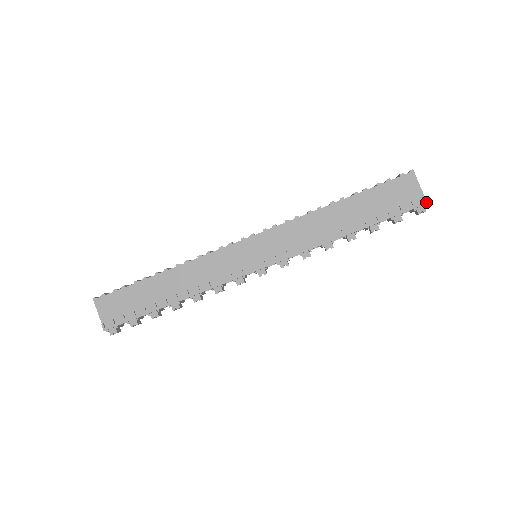
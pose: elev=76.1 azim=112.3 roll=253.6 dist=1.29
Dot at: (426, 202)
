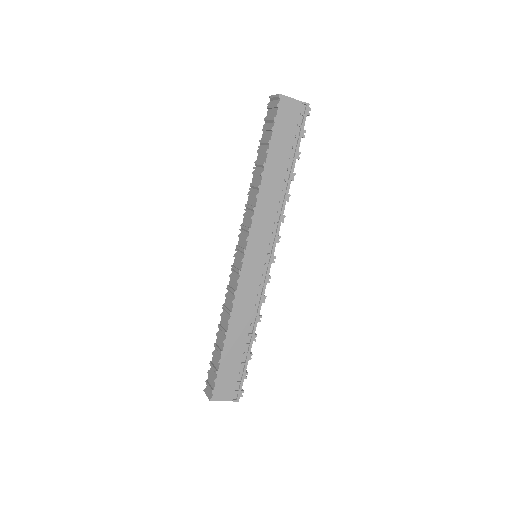
Dot at: (308, 104)
